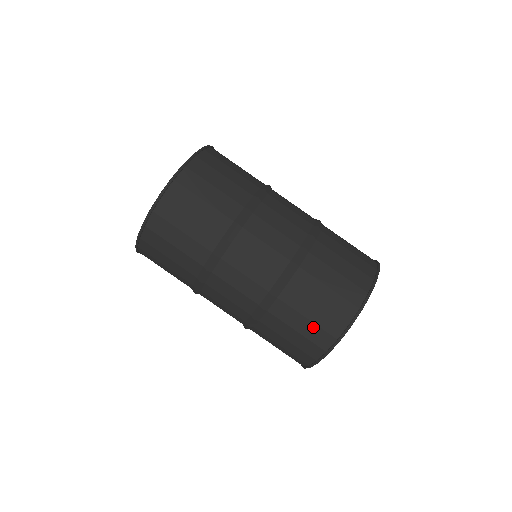
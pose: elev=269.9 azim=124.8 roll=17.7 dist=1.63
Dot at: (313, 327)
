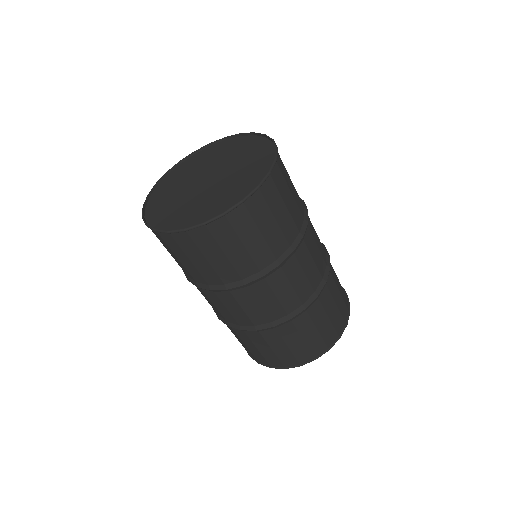
Dot at: occluded
